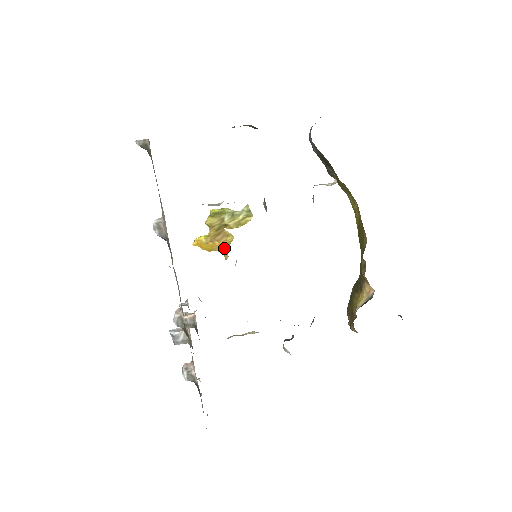
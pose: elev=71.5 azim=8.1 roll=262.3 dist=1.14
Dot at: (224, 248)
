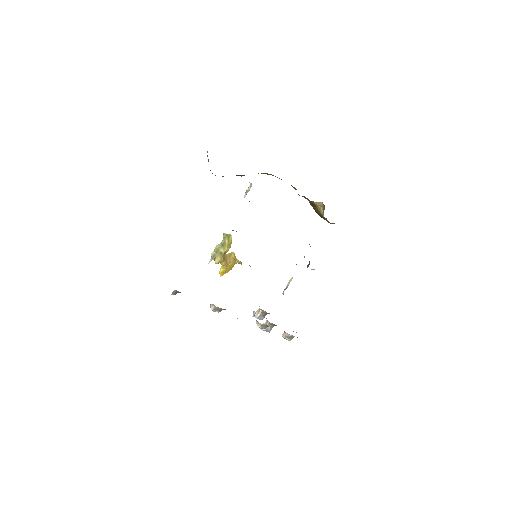
Dot at: (235, 261)
